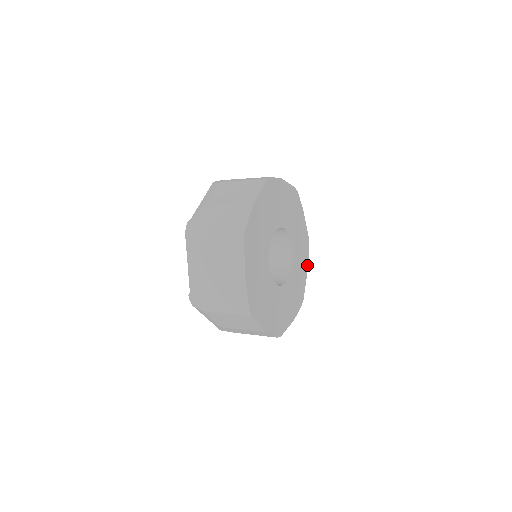
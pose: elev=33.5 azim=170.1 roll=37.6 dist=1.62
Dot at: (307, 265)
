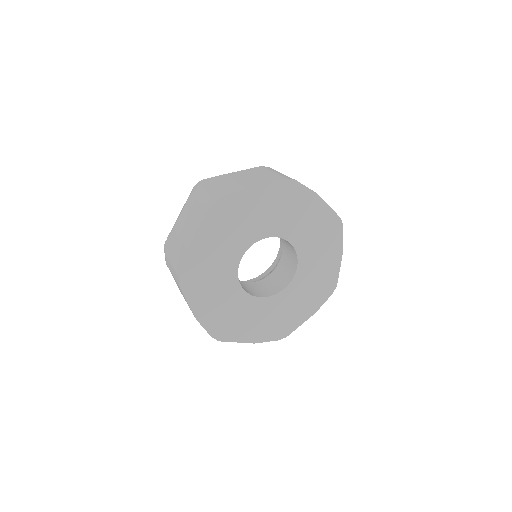
Dot at: (341, 247)
